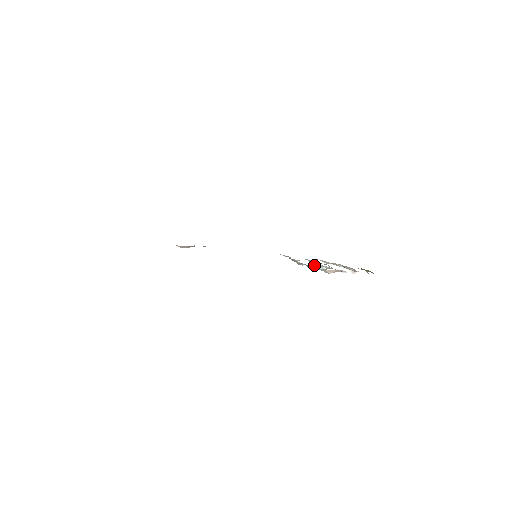
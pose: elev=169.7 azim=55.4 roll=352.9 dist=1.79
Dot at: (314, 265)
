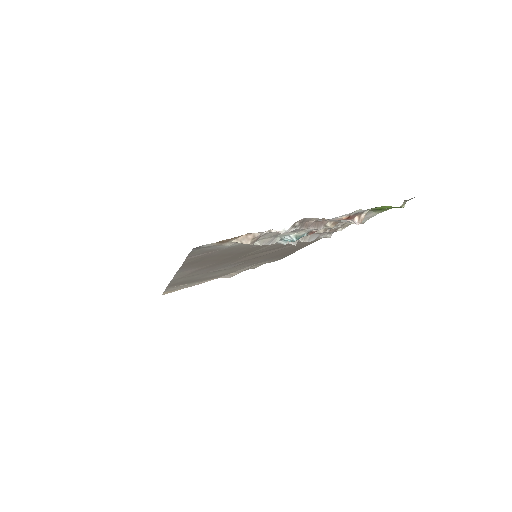
Dot at: (283, 238)
